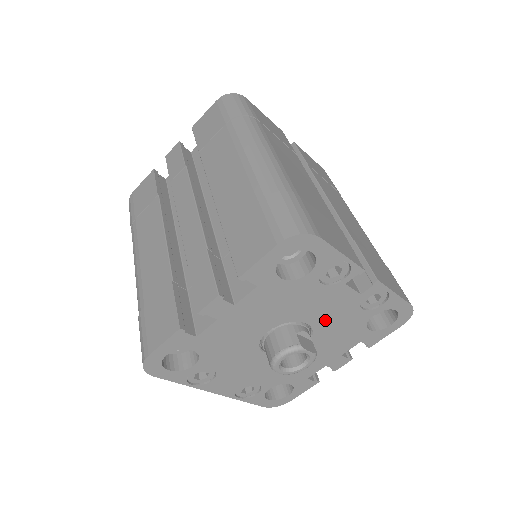
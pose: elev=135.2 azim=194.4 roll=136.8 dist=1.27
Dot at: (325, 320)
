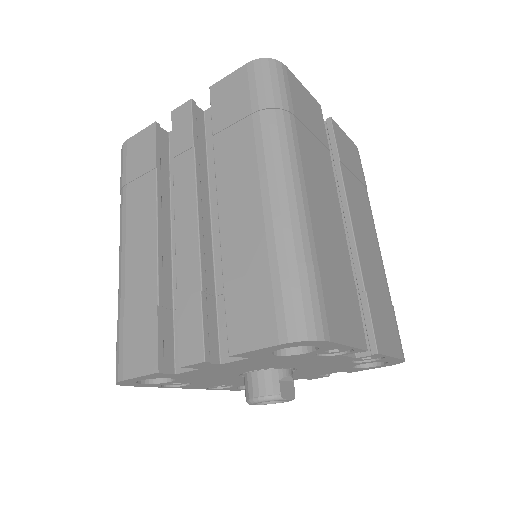
Dot at: (312, 366)
